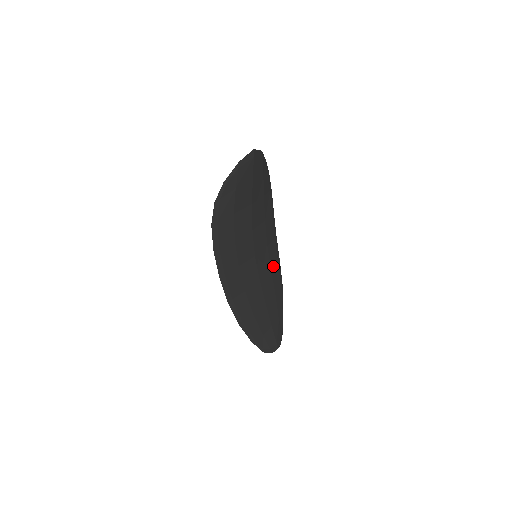
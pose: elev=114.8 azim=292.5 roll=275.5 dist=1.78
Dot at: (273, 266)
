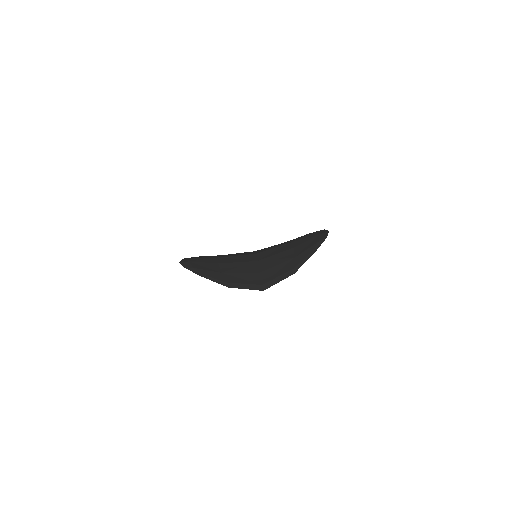
Dot at: occluded
